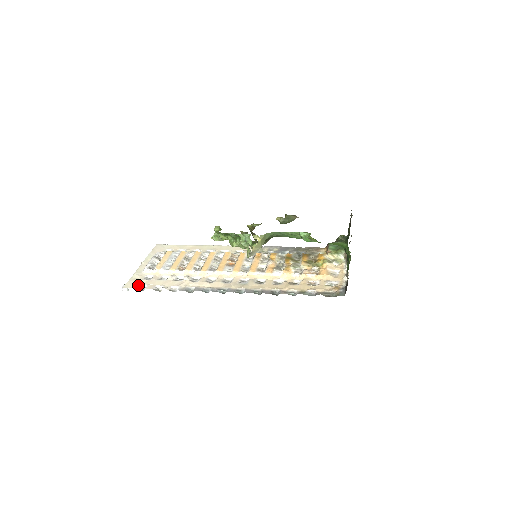
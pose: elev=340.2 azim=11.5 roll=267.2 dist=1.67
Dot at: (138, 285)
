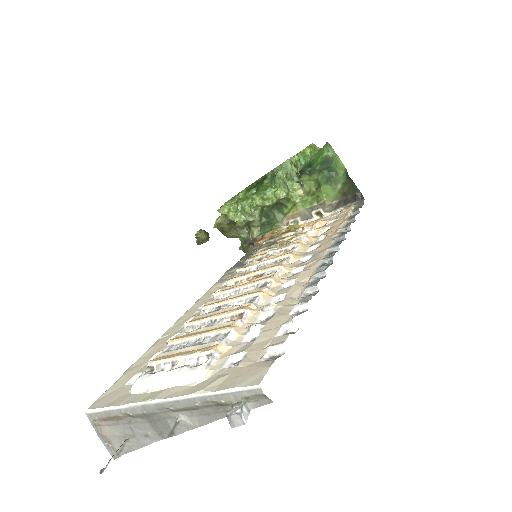
Dot at: (260, 363)
